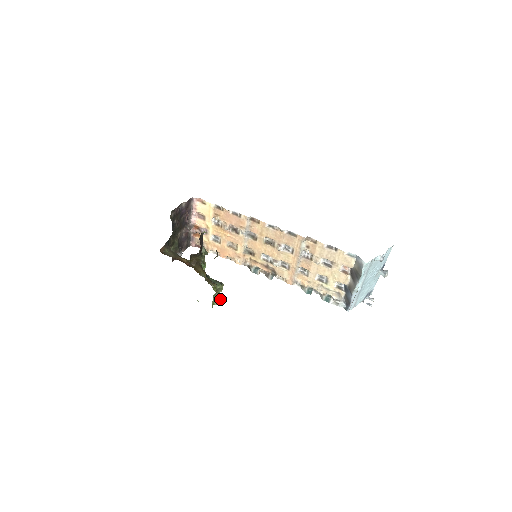
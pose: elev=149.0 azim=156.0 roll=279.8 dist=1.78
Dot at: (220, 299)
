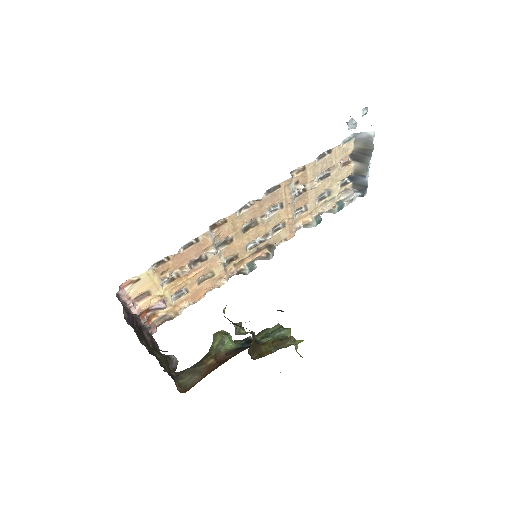
Dot at: occluded
